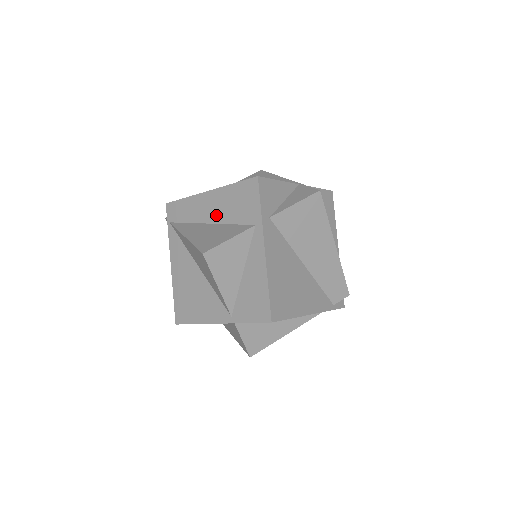
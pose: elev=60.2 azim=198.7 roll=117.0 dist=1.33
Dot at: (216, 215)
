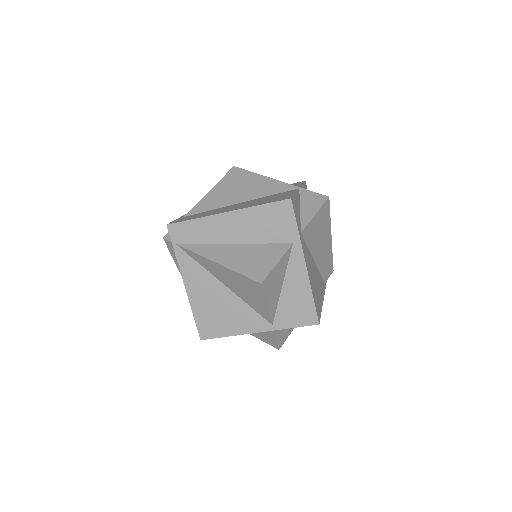
Dot at: (242, 235)
